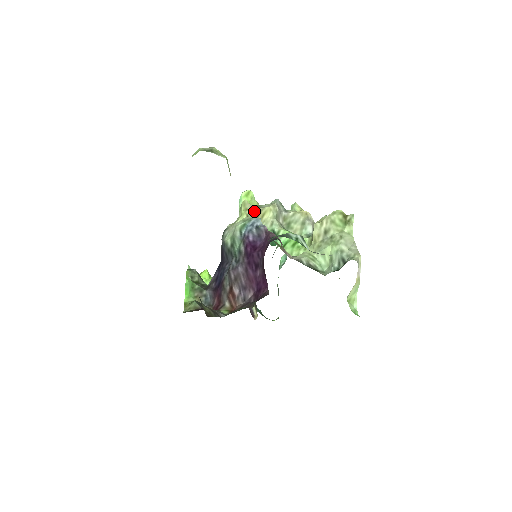
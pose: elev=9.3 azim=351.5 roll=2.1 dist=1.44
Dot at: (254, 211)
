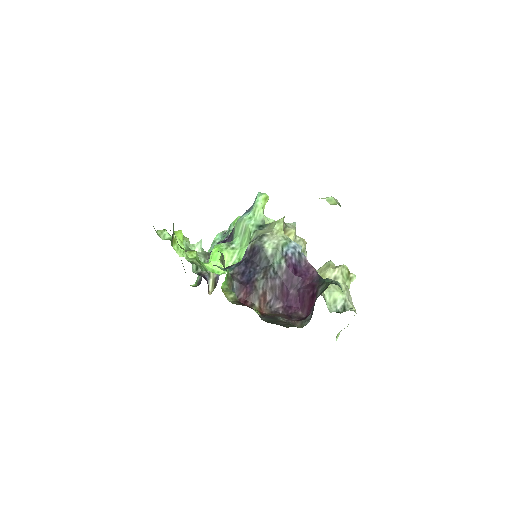
Dot at: occluded
